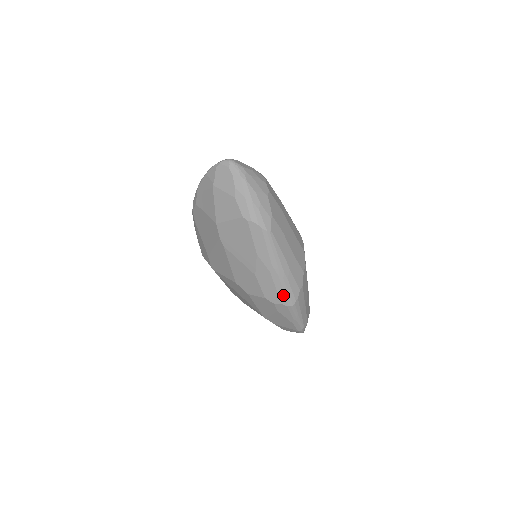
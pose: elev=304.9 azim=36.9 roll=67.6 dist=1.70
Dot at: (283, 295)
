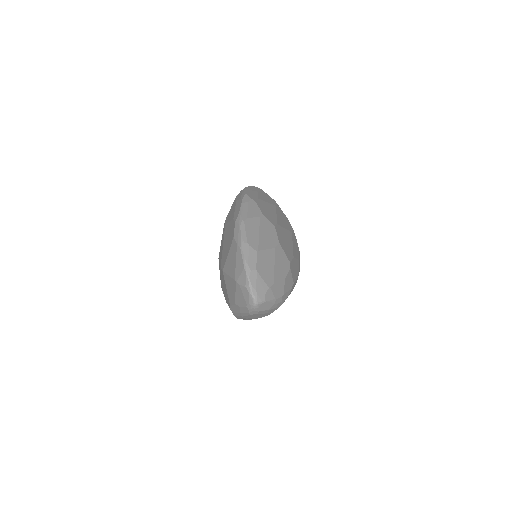
Dot at: occluded
